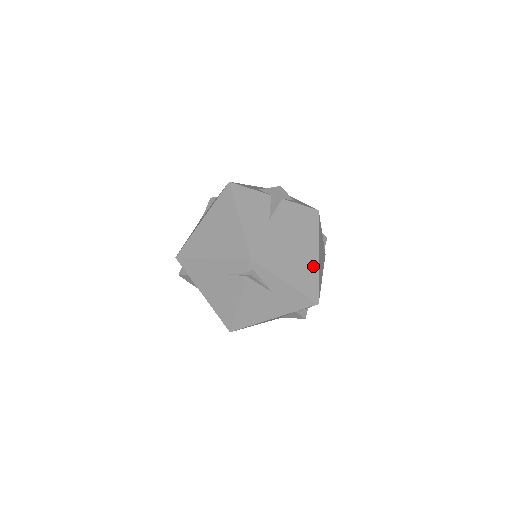
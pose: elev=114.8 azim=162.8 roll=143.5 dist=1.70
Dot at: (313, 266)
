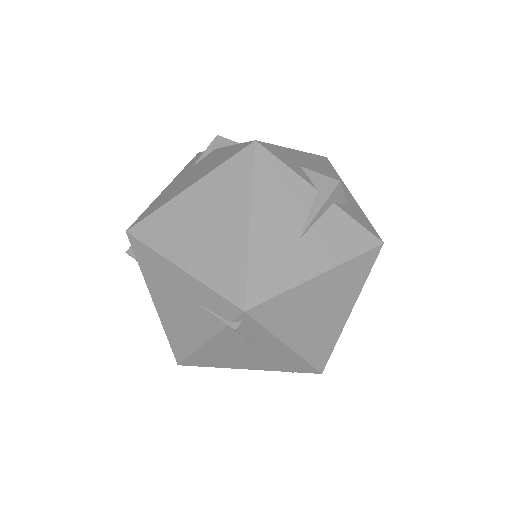
Dot at: (338, 323)
